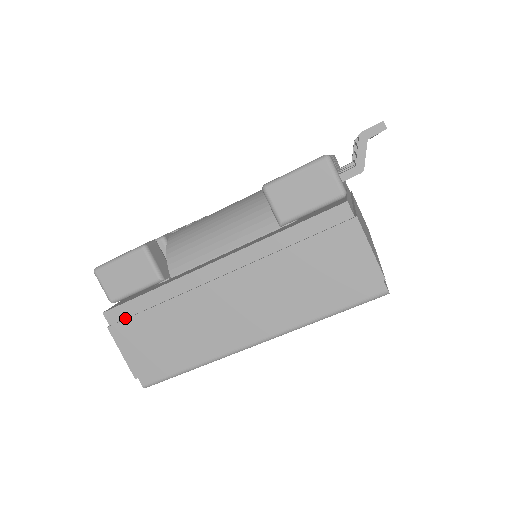
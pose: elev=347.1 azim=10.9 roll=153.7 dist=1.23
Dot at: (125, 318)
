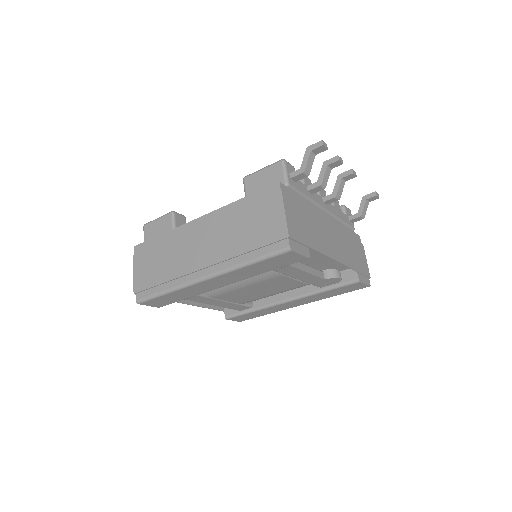
Dot at: (144, 251)
